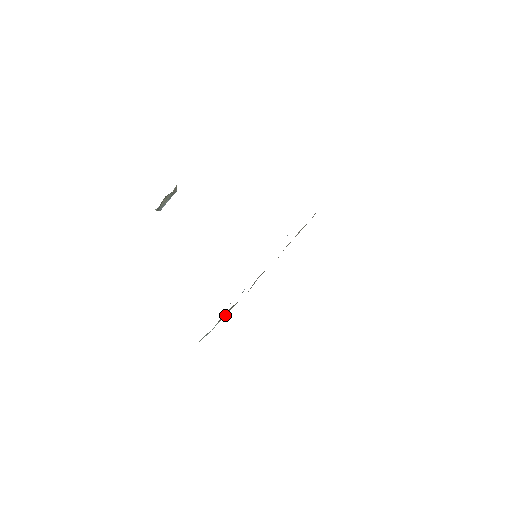
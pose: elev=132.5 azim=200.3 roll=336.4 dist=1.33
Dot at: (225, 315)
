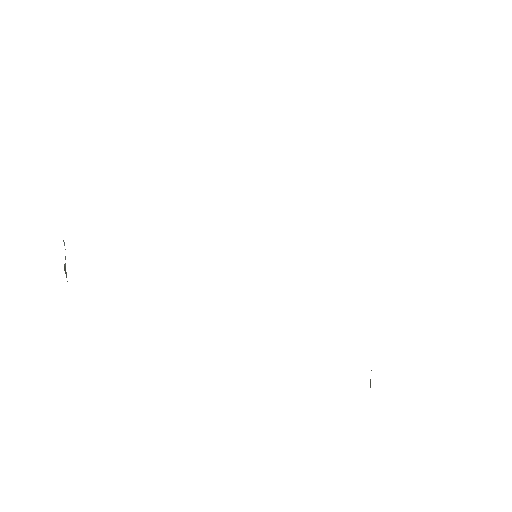
Dot at: occluded
